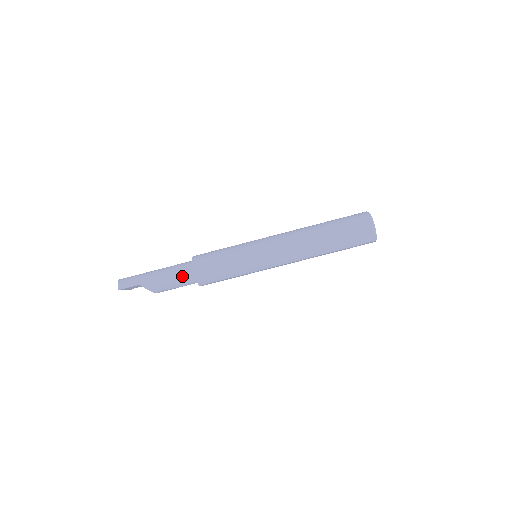
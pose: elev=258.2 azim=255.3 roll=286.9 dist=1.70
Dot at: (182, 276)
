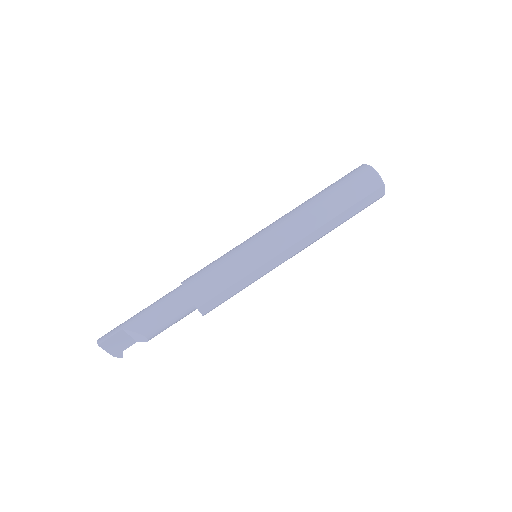
Dot at: (172, 300)
